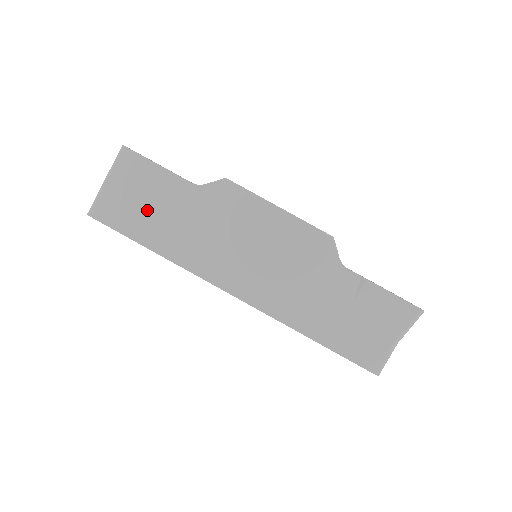
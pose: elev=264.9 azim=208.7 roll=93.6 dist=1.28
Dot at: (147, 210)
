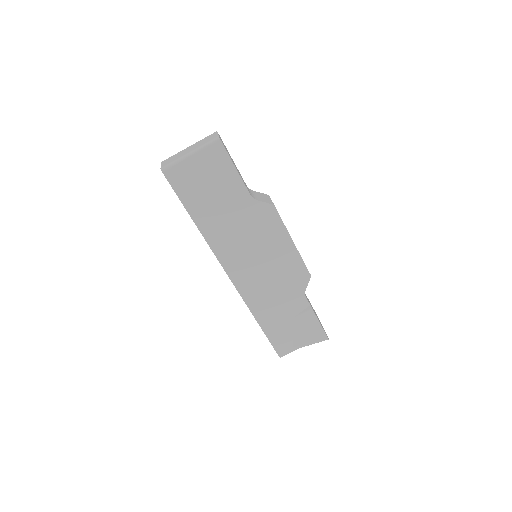
Dot at: (208, 193)
